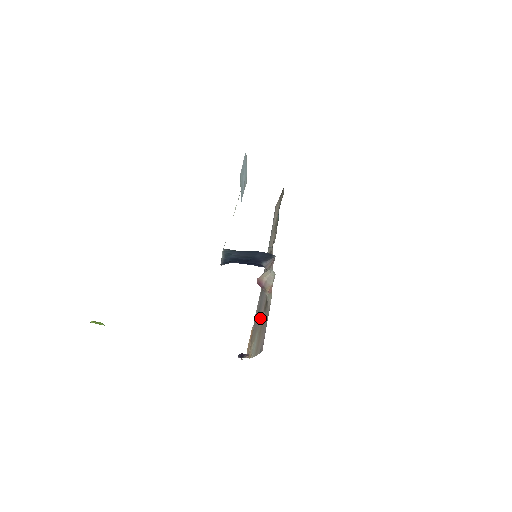
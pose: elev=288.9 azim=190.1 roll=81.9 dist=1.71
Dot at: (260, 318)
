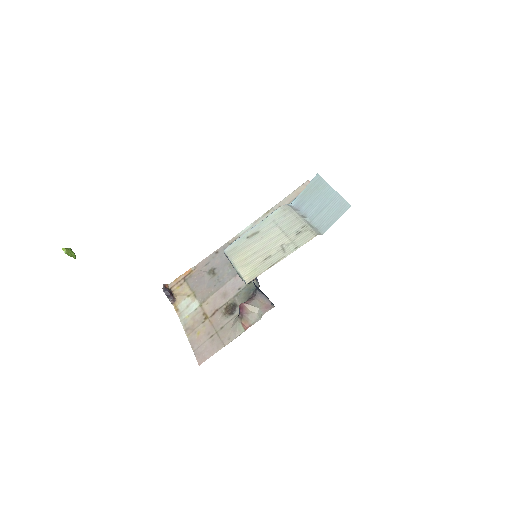
Dot at: (211, 299)
